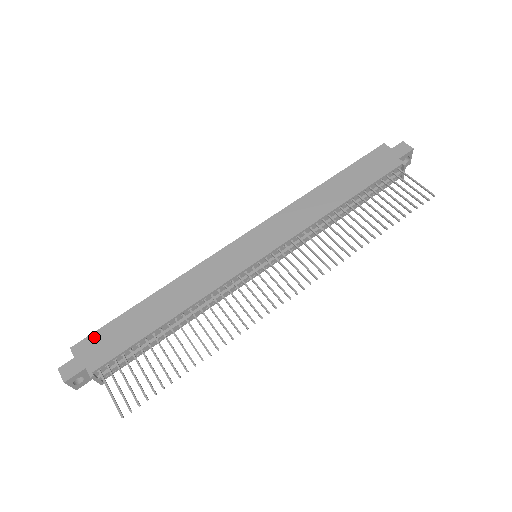
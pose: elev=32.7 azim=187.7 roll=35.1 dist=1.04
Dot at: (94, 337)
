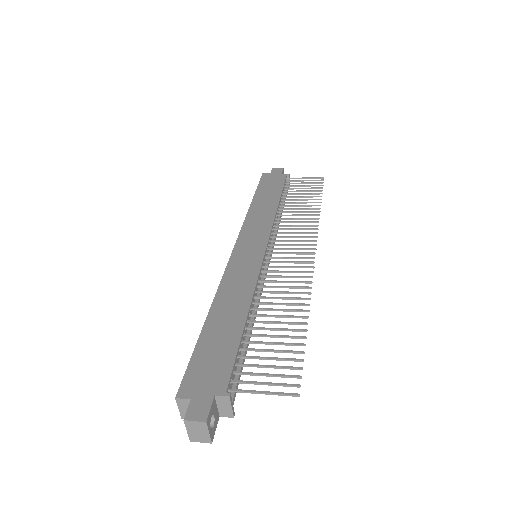
Dot at: (191, 373)
